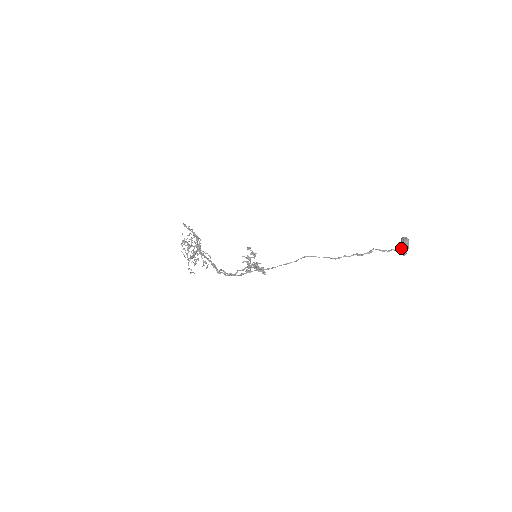
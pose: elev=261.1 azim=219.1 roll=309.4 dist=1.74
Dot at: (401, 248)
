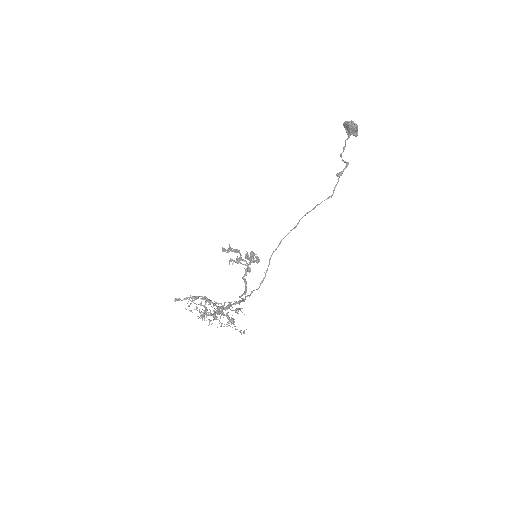
Dot at: (352, 133)
